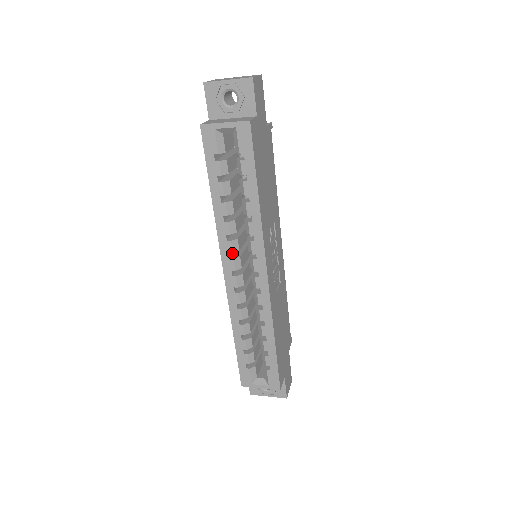
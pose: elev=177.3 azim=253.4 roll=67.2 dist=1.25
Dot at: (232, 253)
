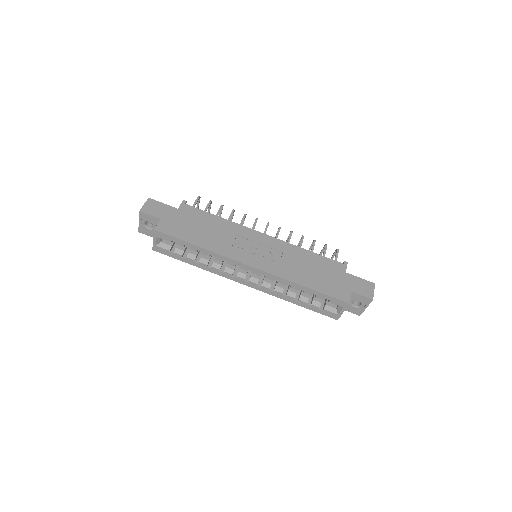
Dot at: occluded
